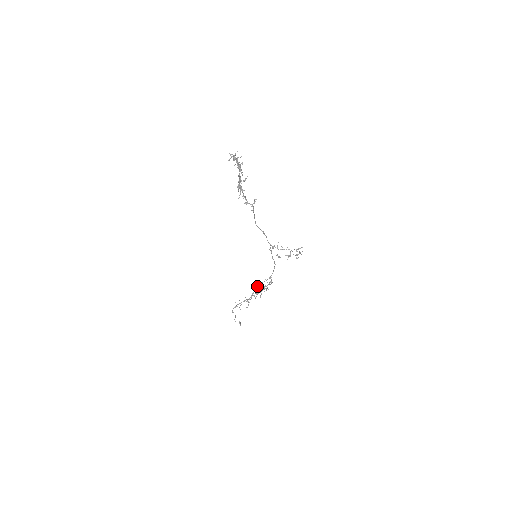
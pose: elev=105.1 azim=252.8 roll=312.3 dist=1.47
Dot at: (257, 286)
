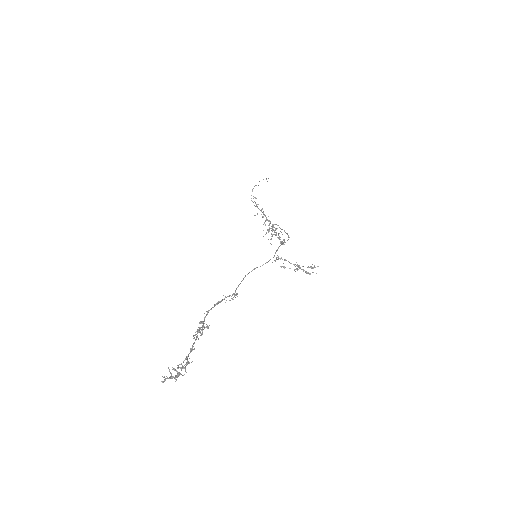
Dot at: occluded
